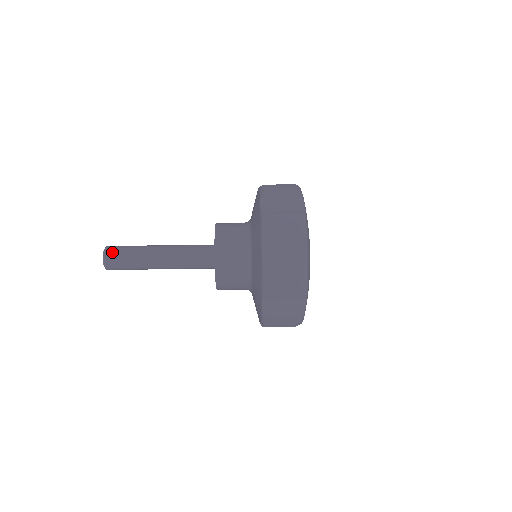
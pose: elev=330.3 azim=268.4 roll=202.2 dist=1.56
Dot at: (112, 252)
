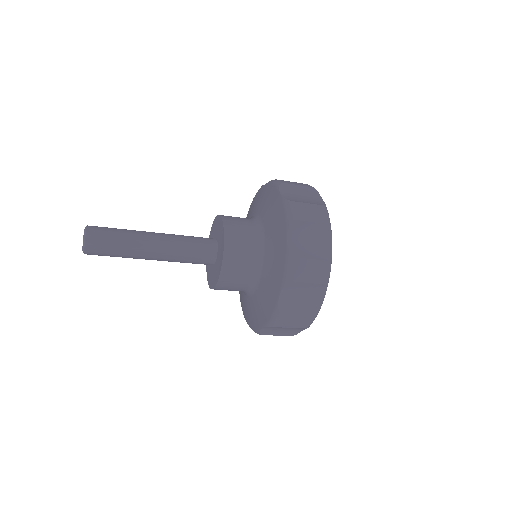
Dot at: occluded
